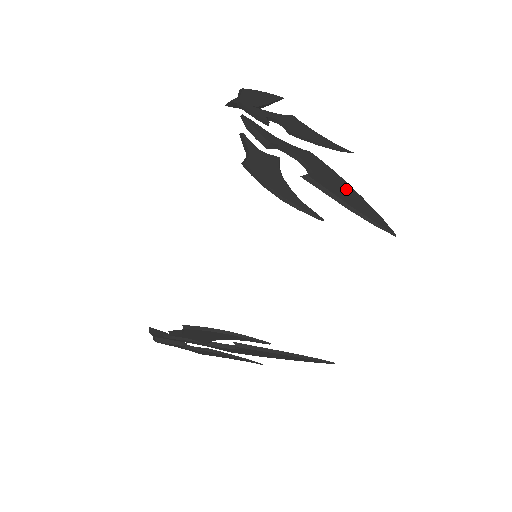
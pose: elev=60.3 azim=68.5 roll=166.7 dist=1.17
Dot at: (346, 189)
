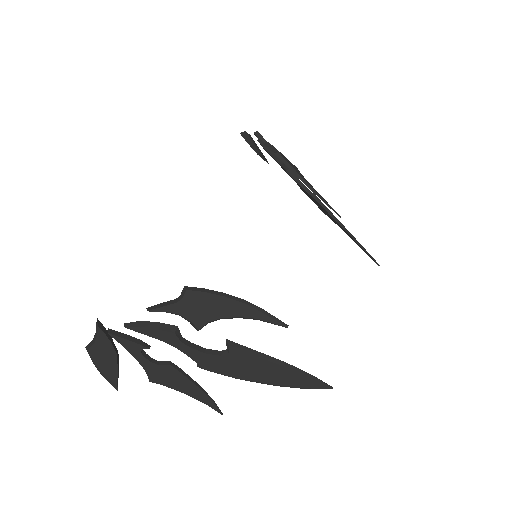
Dot at: occluded
